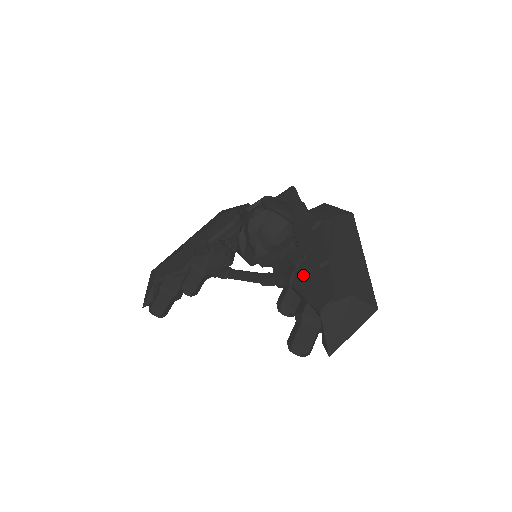
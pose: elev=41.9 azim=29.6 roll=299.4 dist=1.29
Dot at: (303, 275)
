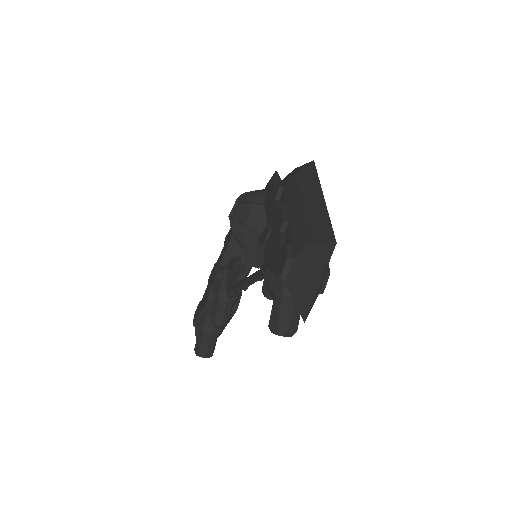
Dot at: (270, 249)
